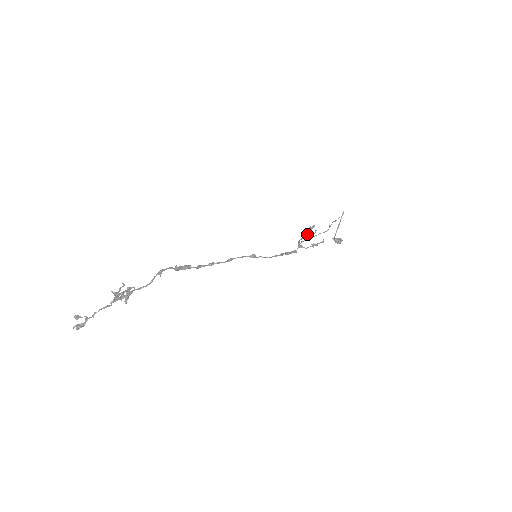
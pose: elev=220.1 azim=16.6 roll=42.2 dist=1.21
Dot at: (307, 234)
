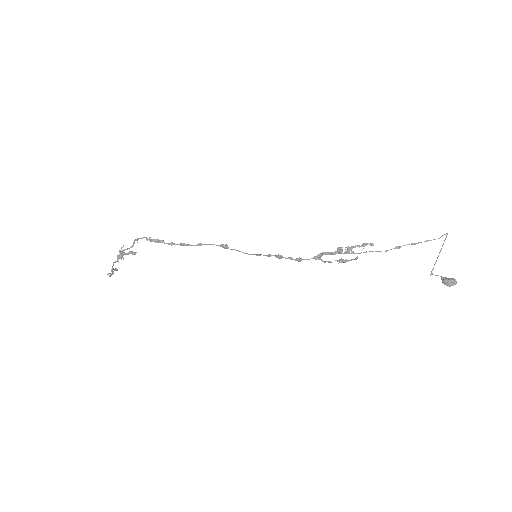
Dot at: (351, 251)
